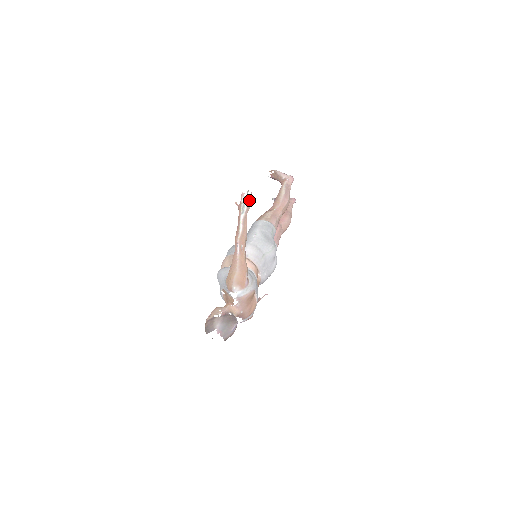
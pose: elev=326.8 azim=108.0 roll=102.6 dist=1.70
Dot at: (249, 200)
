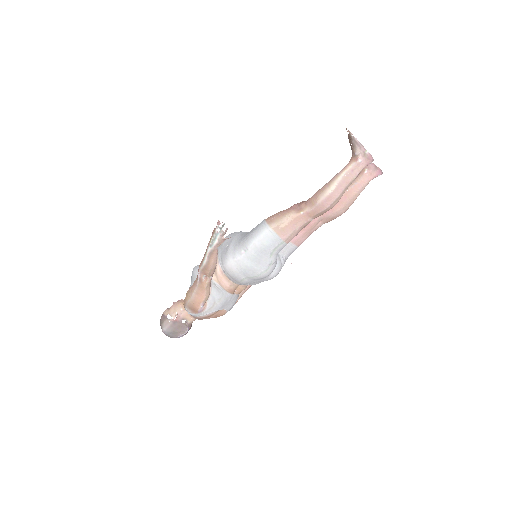
Dot at: (224, 233)
